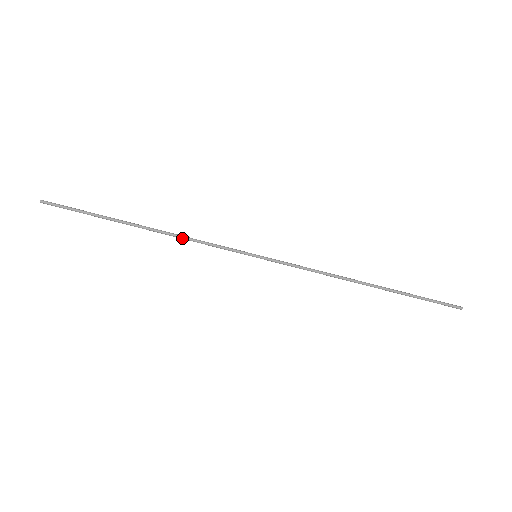
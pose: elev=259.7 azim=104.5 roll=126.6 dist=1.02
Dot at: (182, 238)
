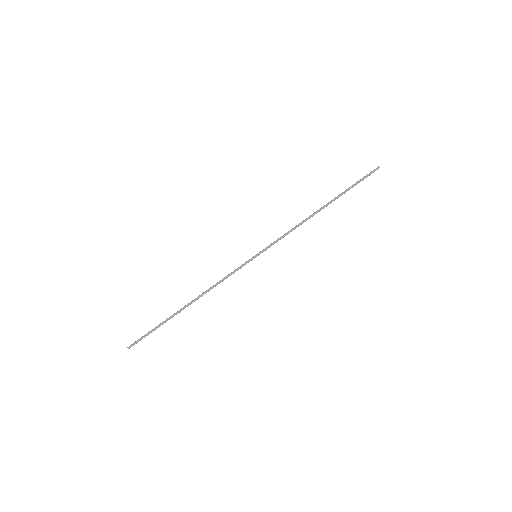
Dot at: (212, 288)
